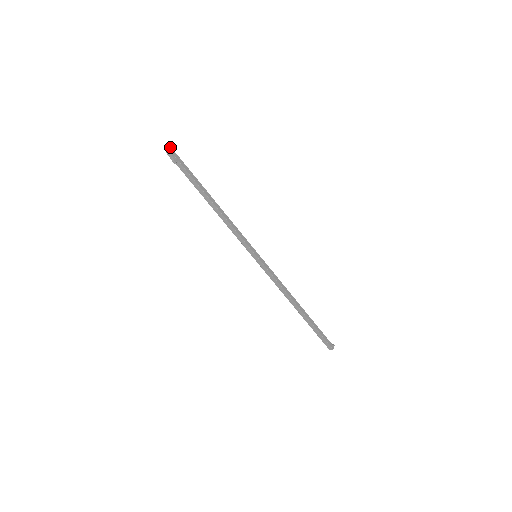
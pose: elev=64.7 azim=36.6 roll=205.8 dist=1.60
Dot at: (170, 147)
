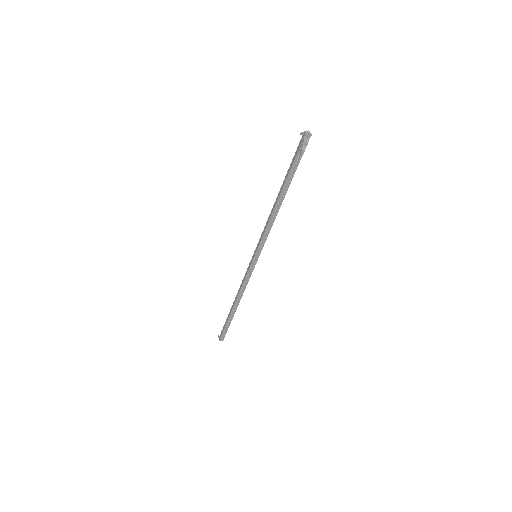
Dot at: (309, 133)
